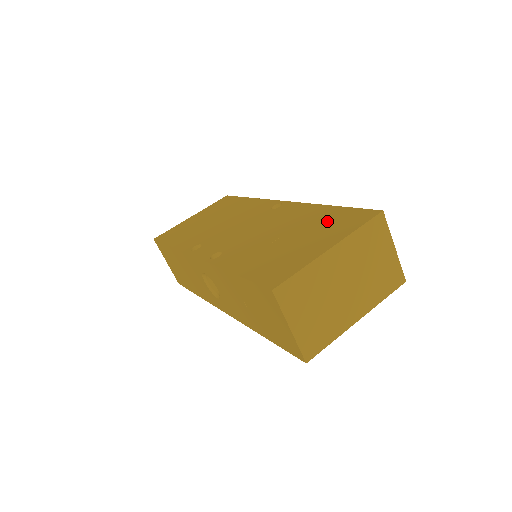
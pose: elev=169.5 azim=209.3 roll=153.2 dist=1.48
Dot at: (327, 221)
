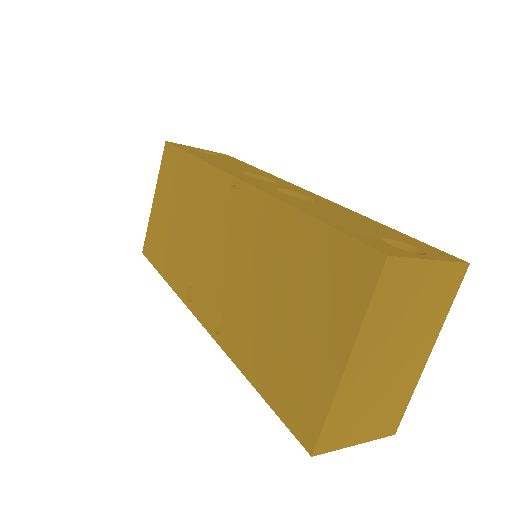
Dot at: (314, 270)
